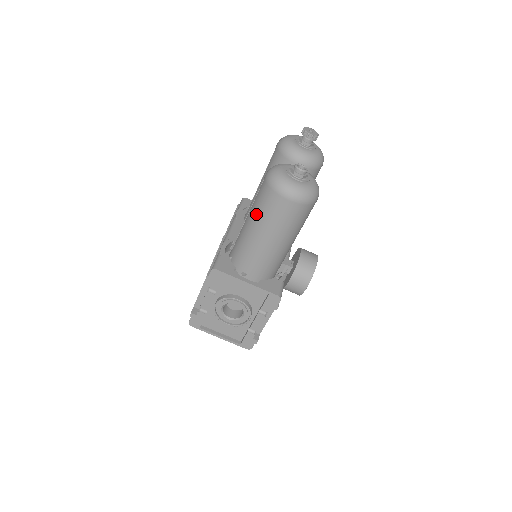
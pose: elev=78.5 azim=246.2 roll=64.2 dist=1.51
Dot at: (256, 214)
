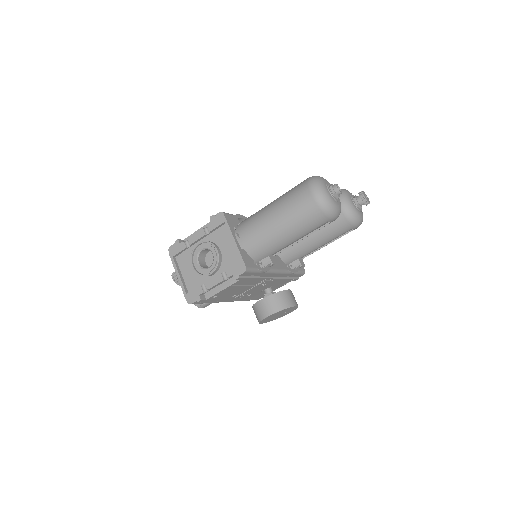
Dot at: (283, 196)
